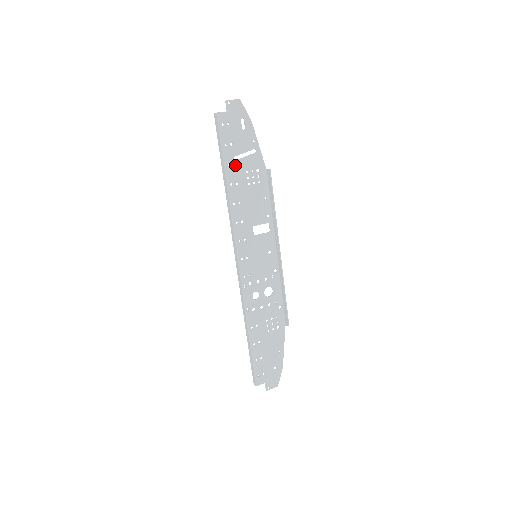
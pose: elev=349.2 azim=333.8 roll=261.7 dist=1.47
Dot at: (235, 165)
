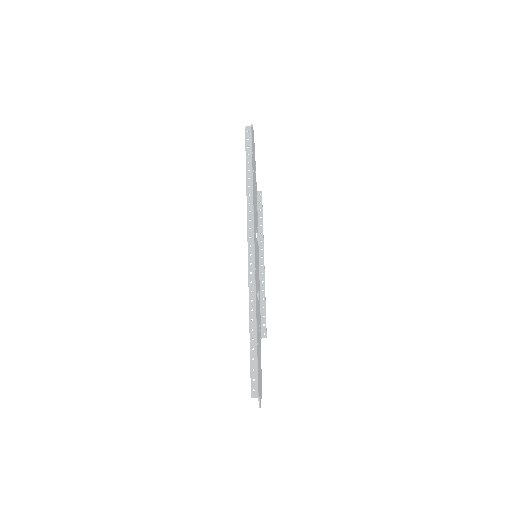
Dot at: (253, 172)
